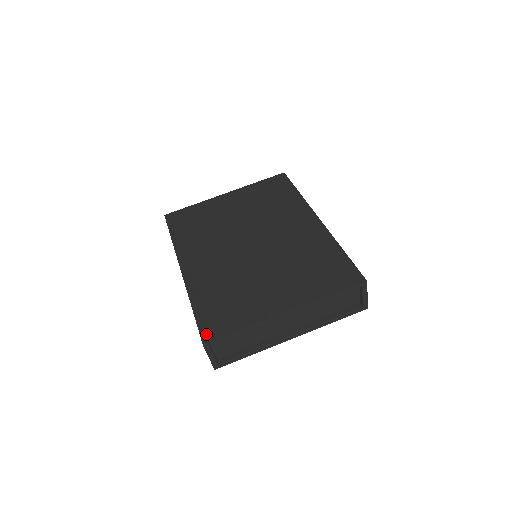
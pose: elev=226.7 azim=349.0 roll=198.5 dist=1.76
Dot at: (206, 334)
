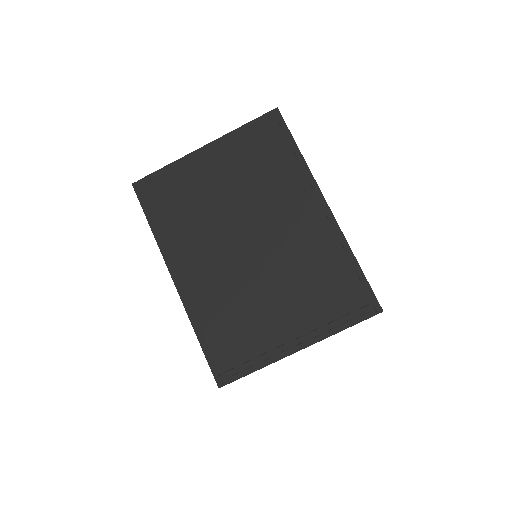
Dot at: (219, 375)
